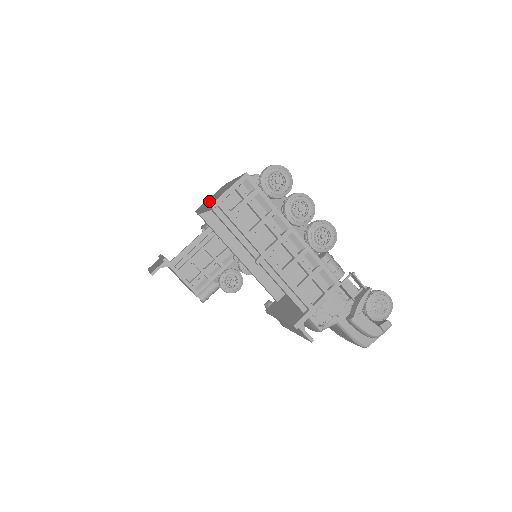
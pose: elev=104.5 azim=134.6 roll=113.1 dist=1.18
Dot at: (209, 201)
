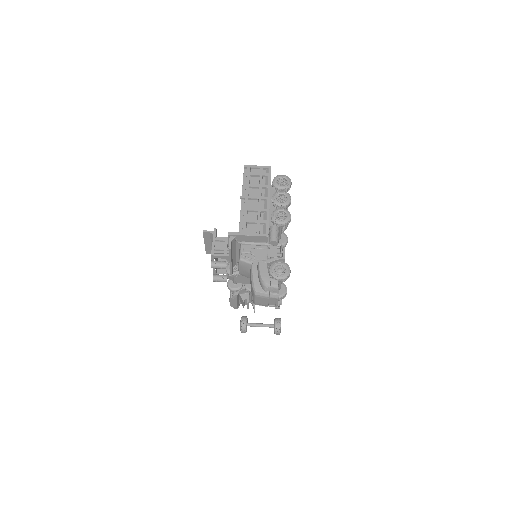
Dot at: occluded
